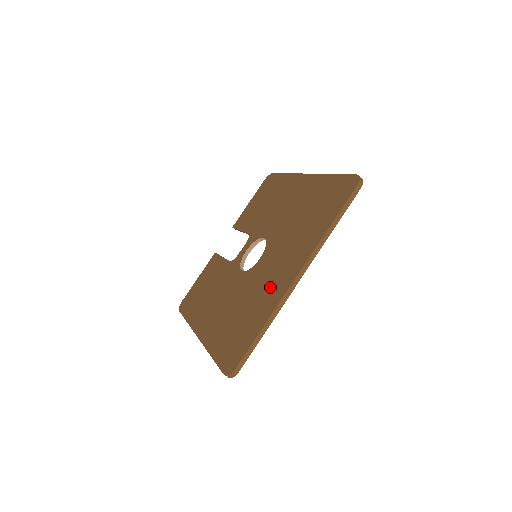
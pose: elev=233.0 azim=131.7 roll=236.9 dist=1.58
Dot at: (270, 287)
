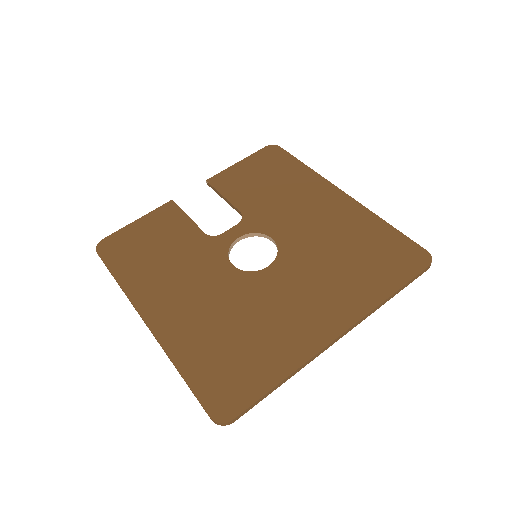
Dot at: (292, 325)
